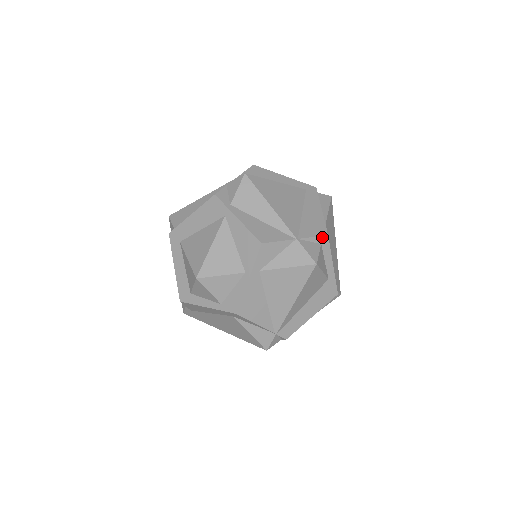
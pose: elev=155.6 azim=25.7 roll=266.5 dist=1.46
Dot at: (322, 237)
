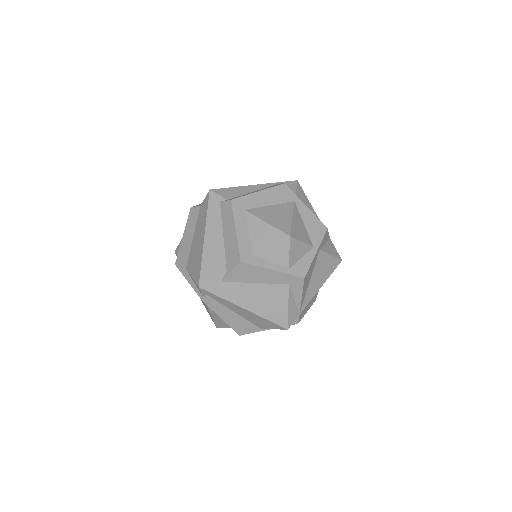
Dot at: occluded
